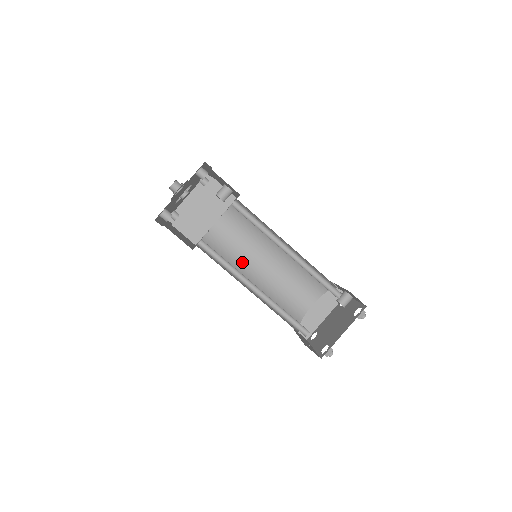
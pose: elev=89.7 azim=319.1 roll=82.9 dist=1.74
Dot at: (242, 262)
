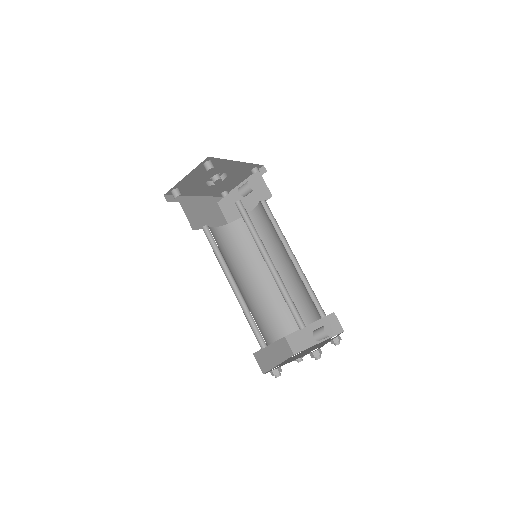
Dot at: (258, 257)
